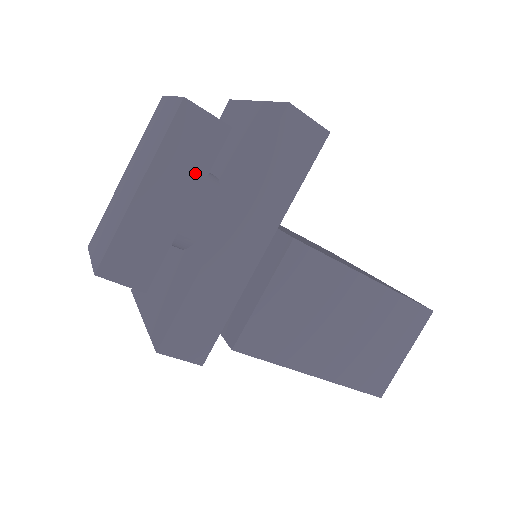
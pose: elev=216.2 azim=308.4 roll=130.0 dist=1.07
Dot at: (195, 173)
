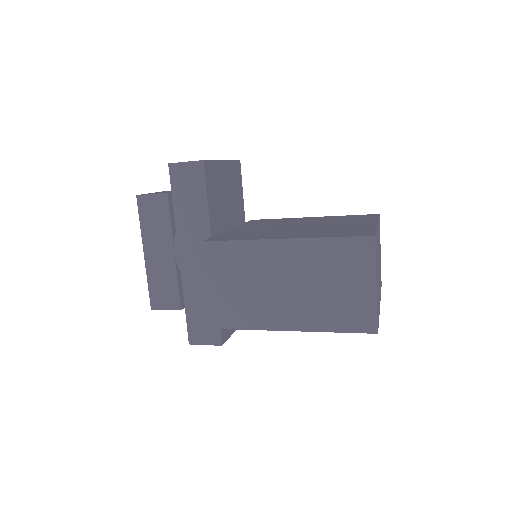
Dot at: (165, 230)
